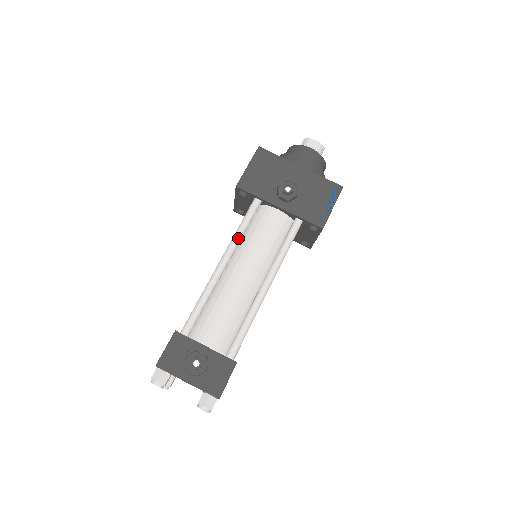
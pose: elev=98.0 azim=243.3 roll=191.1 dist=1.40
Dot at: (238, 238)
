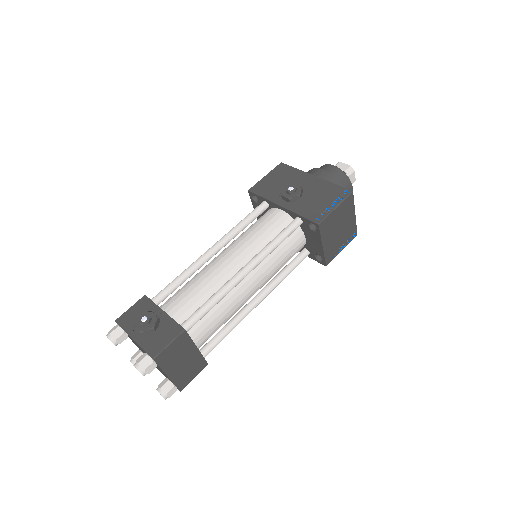
Dot at: (234, 230)
